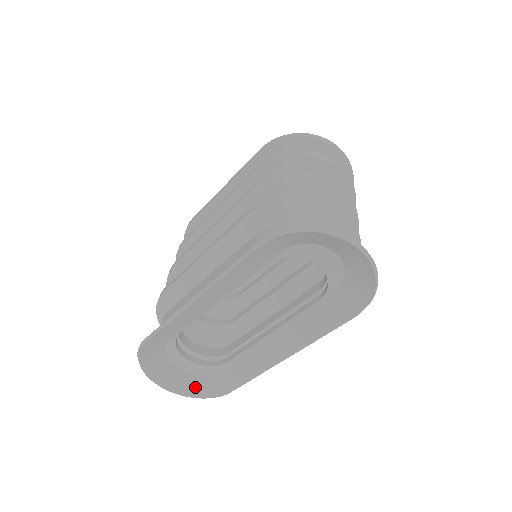
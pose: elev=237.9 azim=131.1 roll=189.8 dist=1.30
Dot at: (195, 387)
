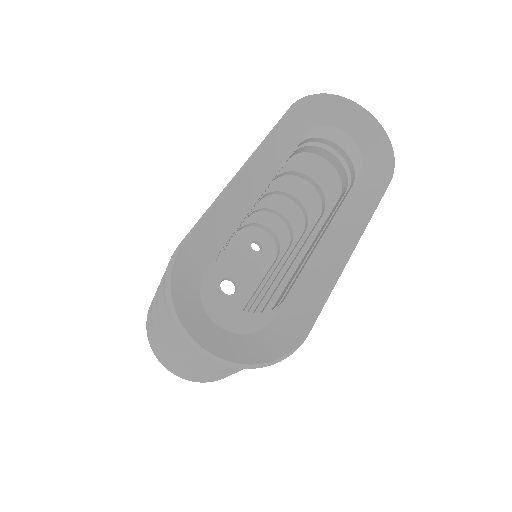
Dot at: (252, 351)
